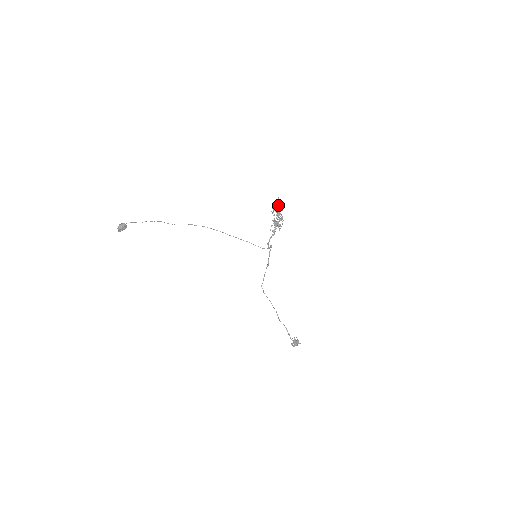
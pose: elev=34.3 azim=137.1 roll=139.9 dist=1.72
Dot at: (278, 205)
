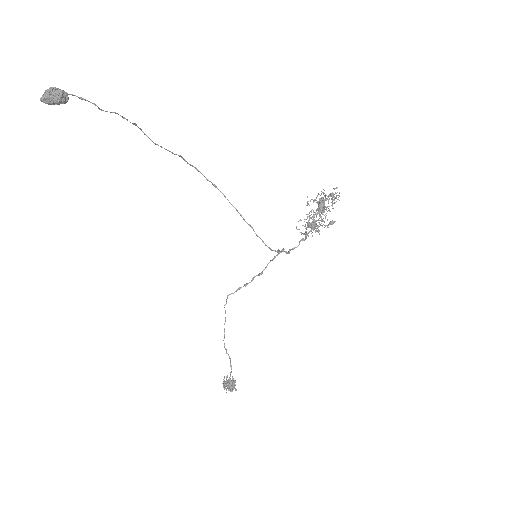
Dot at: (324, 195)
